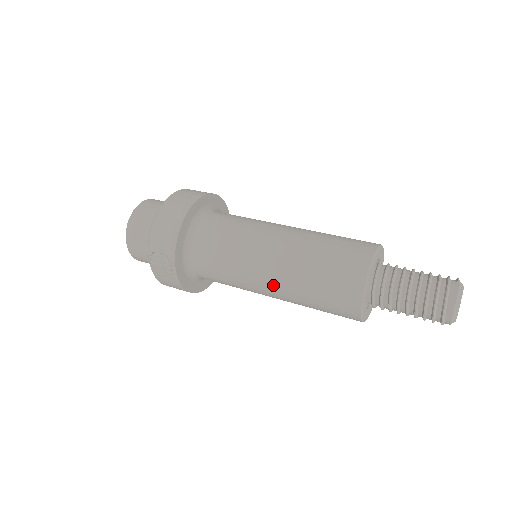
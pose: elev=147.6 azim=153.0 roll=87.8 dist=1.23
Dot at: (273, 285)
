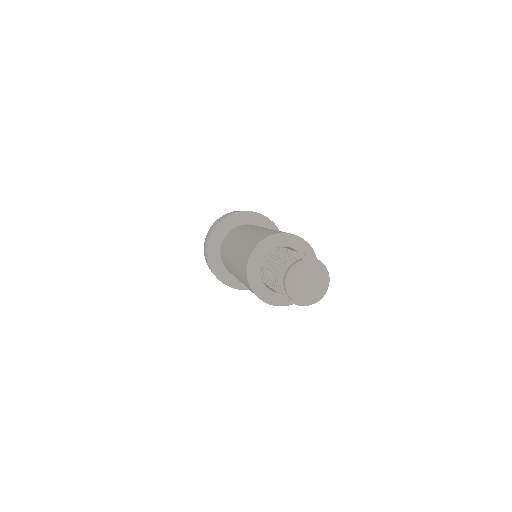
Dot at: (234, 272)
